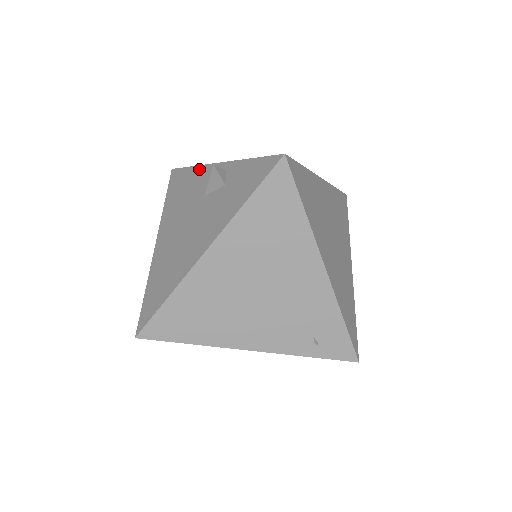
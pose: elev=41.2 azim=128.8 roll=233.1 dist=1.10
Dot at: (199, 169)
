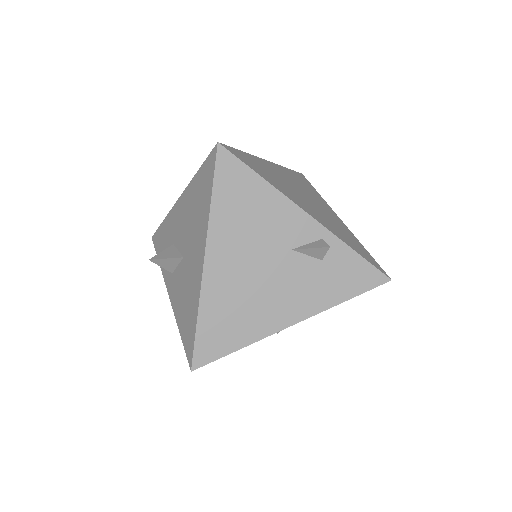
Dot at: (279, 198)
